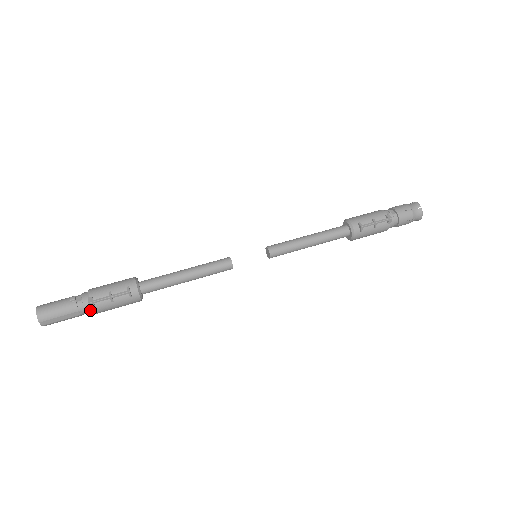
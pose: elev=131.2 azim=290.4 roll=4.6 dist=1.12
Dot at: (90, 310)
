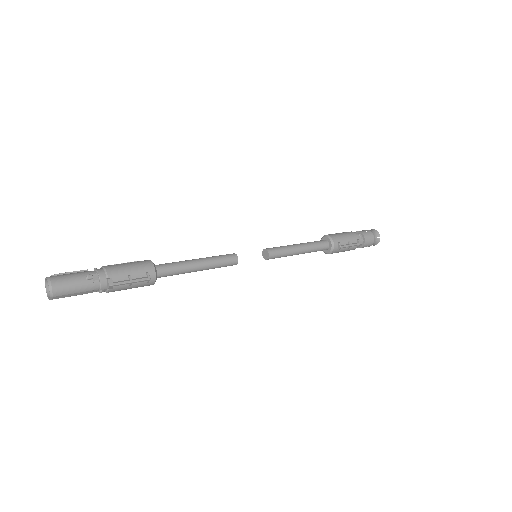
Dot at: (104, 290)
